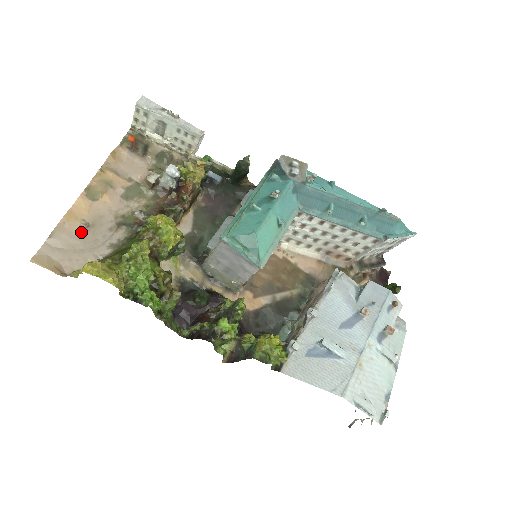
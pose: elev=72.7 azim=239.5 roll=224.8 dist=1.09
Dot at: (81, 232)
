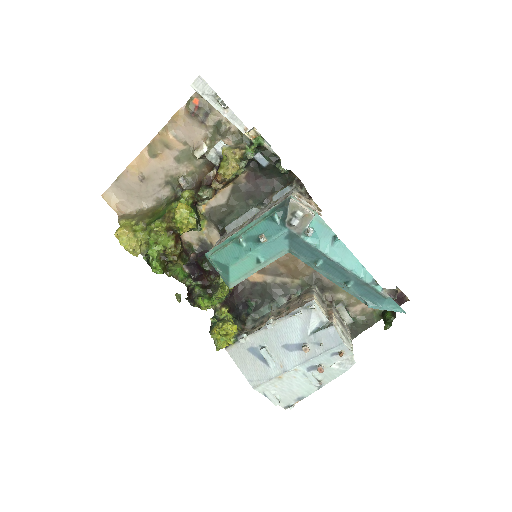
Dot at: (138, 182)
